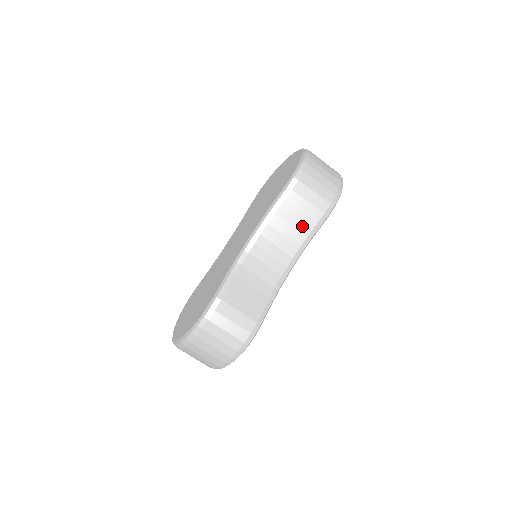
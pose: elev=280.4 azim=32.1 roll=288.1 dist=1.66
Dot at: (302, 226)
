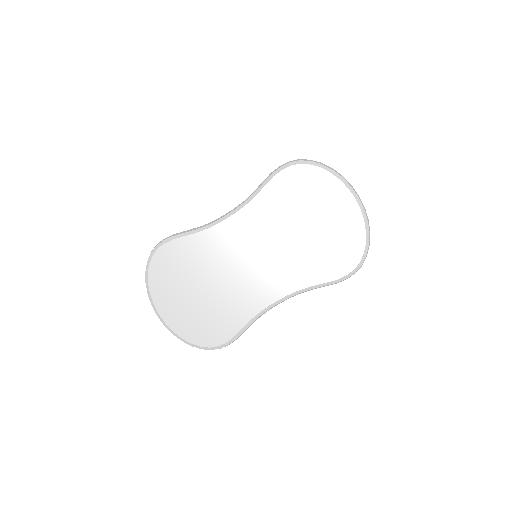
Dot at: occluded
